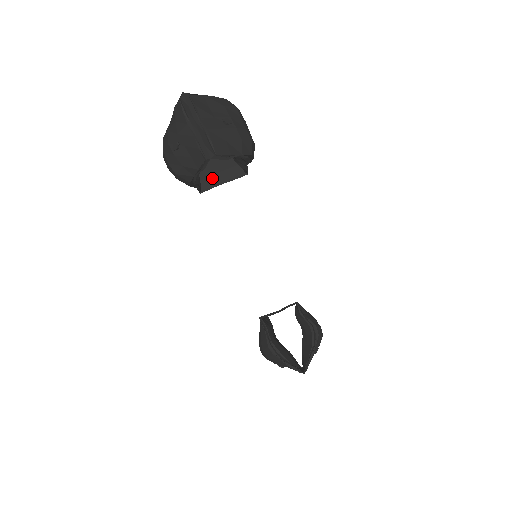
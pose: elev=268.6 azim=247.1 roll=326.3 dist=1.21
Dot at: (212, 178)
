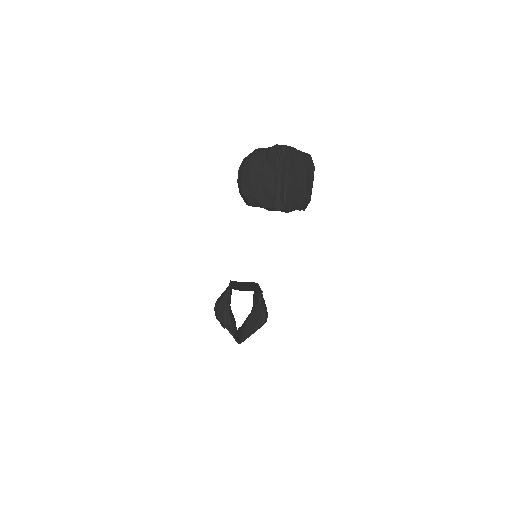
Dot at: occluded
